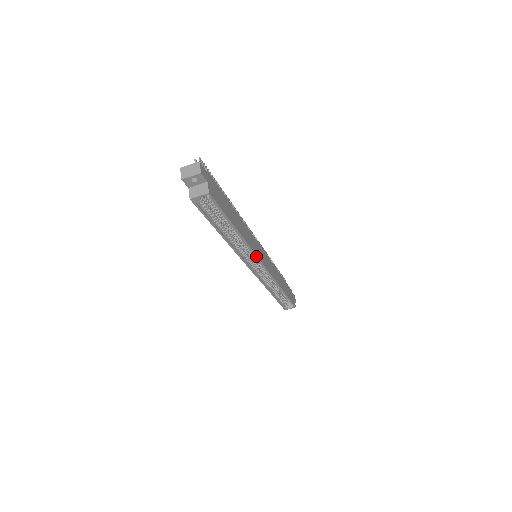
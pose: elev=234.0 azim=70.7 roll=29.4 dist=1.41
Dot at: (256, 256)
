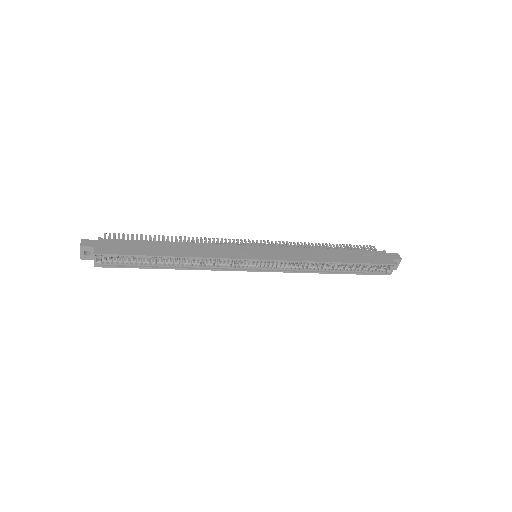
Dot at: (230, 259)
